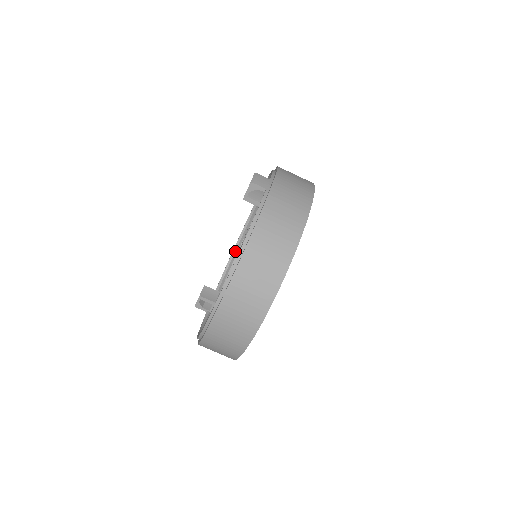
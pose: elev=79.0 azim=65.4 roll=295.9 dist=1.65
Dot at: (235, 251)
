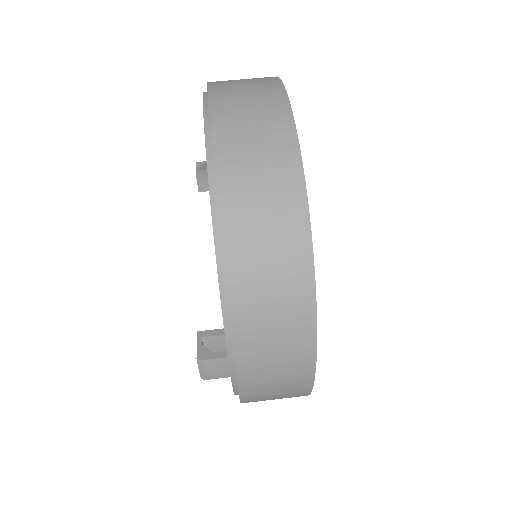
Dot at: occluded
